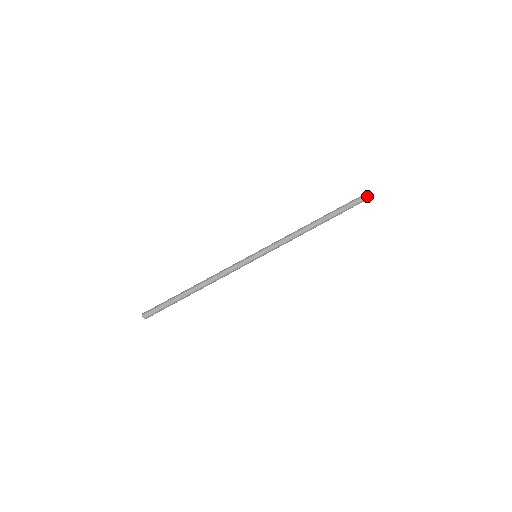
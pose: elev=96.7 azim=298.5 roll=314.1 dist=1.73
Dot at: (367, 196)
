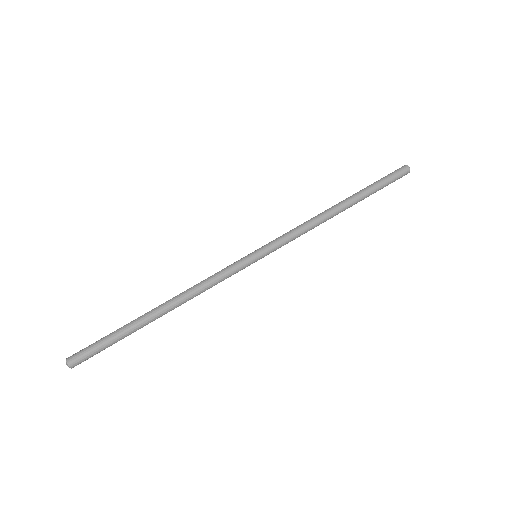
Dot at: (409, 169)
